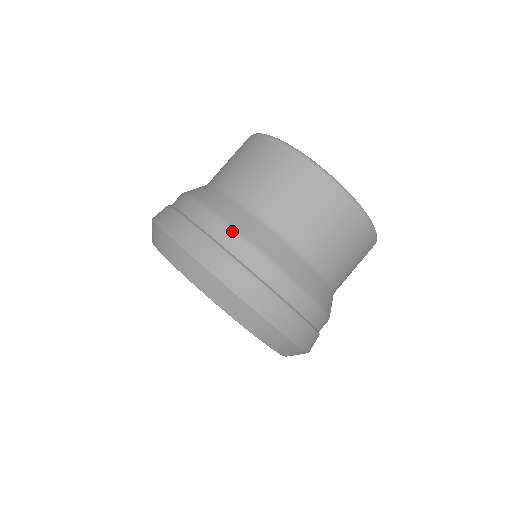
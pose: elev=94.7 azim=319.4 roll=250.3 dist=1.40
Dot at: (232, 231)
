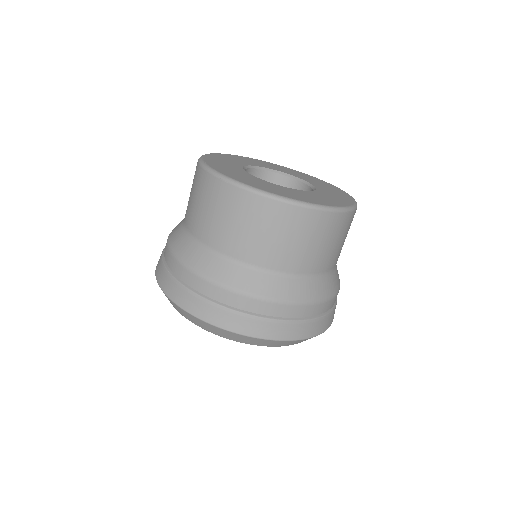
Dot at: (170, 251)
